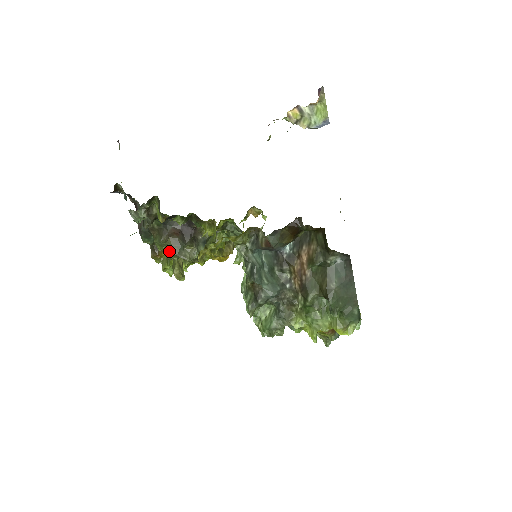
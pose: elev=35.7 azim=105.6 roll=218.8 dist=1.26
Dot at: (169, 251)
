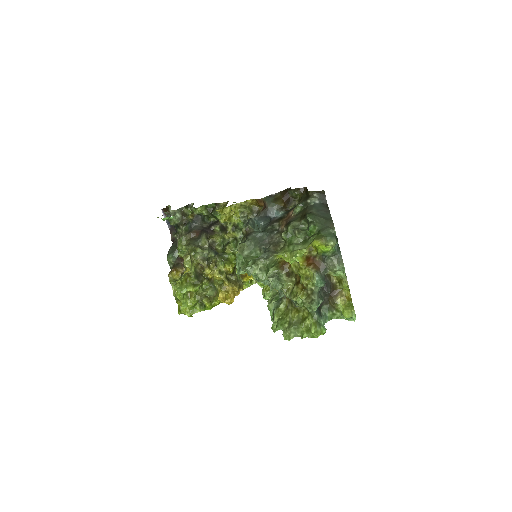
Dot at: (186, 245)
